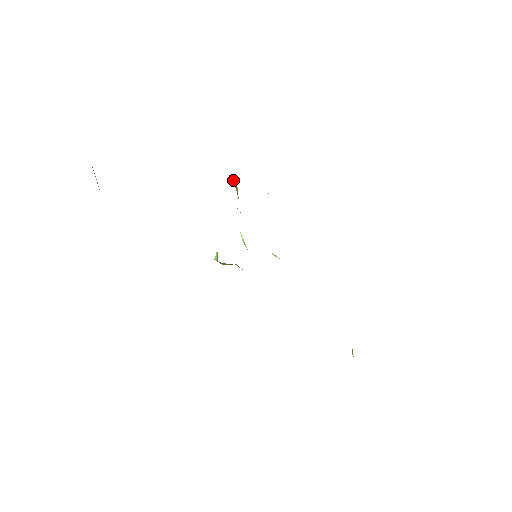
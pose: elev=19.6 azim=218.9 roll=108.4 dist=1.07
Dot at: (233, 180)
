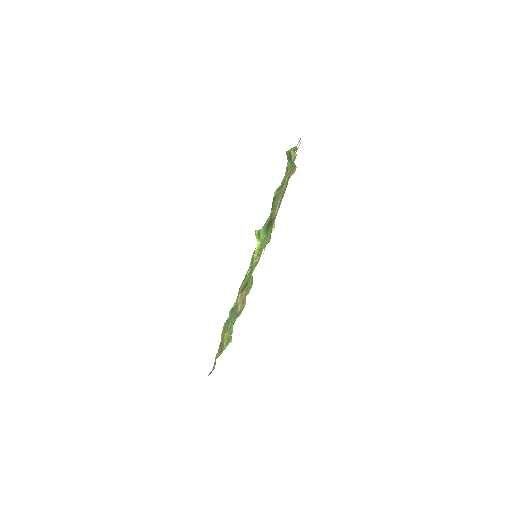
Dot at: occluded
